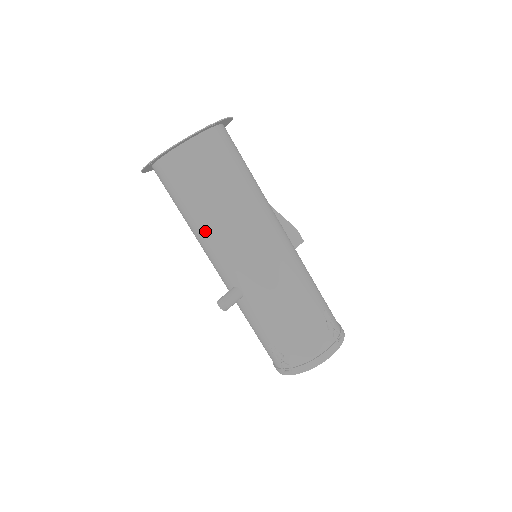
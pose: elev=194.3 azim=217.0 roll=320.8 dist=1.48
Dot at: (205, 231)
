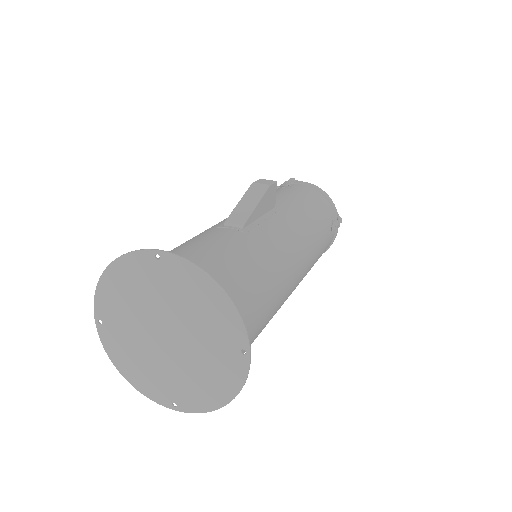
Dot at: occluded
